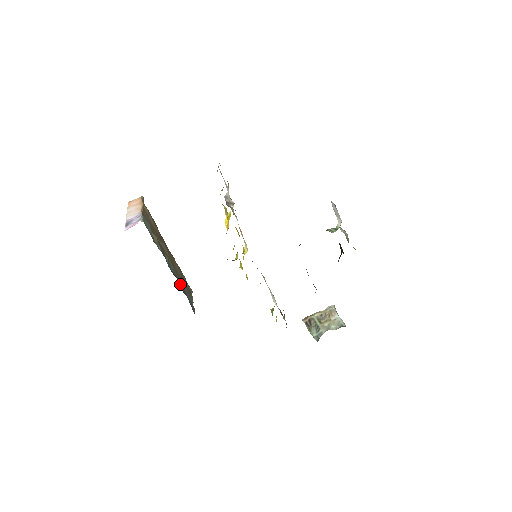
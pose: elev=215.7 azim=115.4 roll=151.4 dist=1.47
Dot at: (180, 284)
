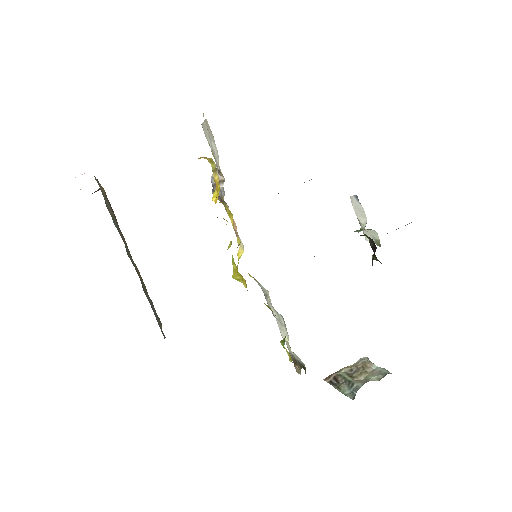
Dot at: (144, 292)
